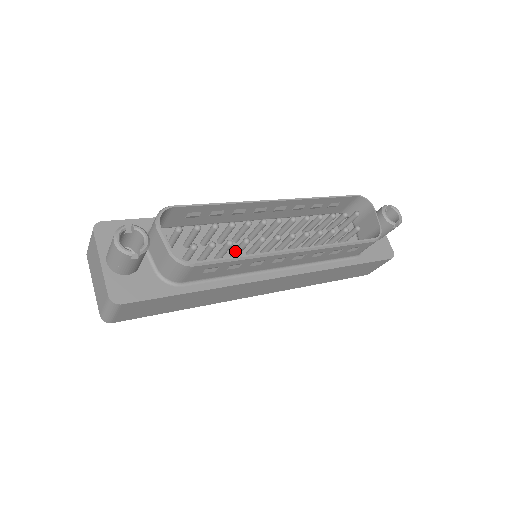
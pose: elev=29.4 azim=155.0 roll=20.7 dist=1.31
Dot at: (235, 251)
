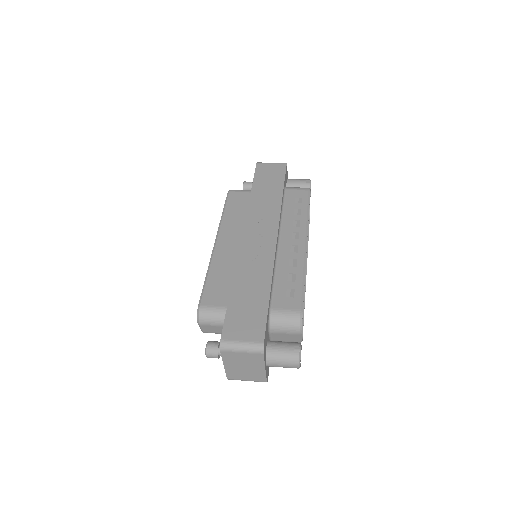
Dot at: occluded
